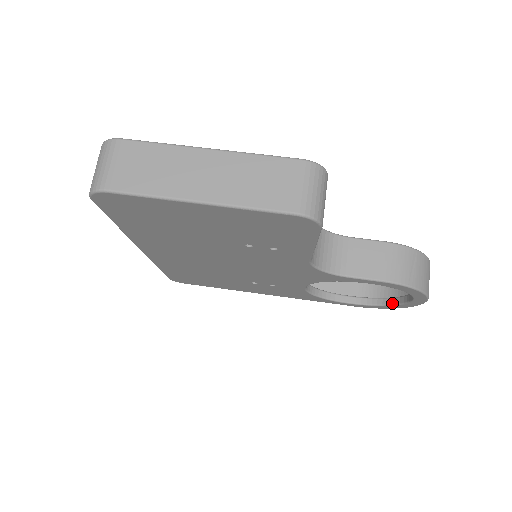
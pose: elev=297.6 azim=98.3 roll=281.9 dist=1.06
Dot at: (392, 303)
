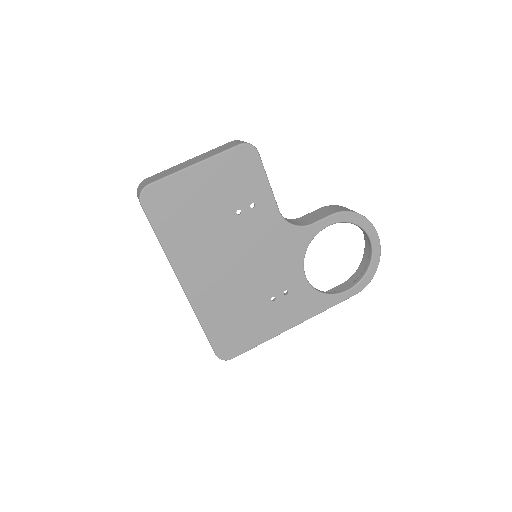
Dot at: (369, 264)
